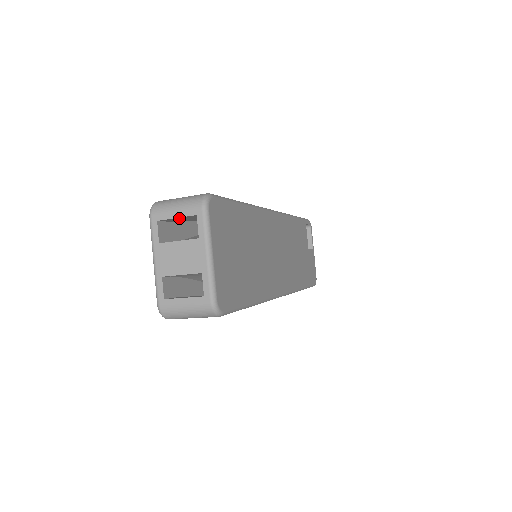
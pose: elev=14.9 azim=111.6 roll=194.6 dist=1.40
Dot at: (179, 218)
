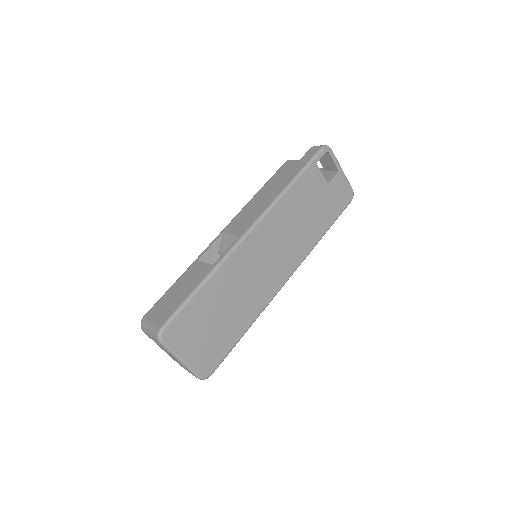
Dot at: occluded
